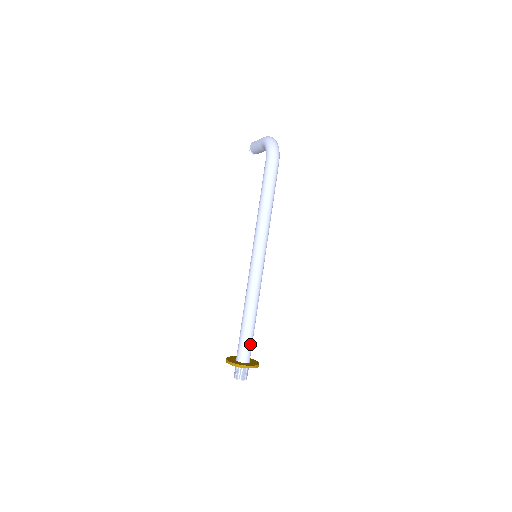
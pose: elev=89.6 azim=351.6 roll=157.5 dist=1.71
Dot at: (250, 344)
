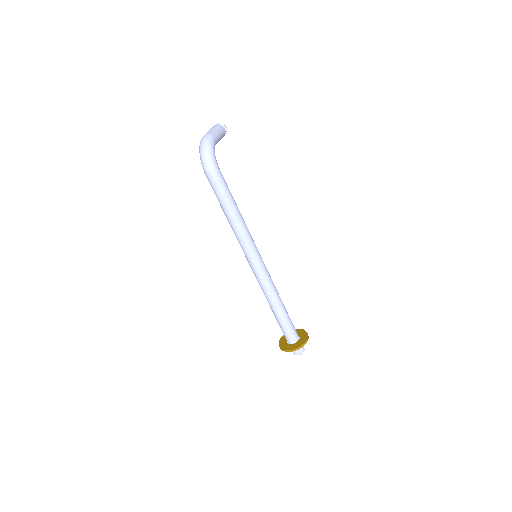
Dot at: (288, 329)
